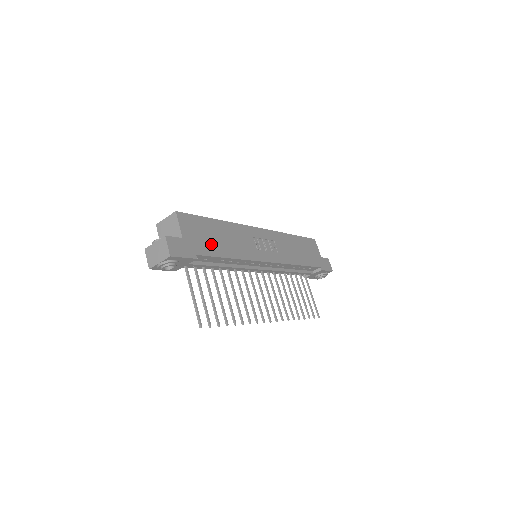
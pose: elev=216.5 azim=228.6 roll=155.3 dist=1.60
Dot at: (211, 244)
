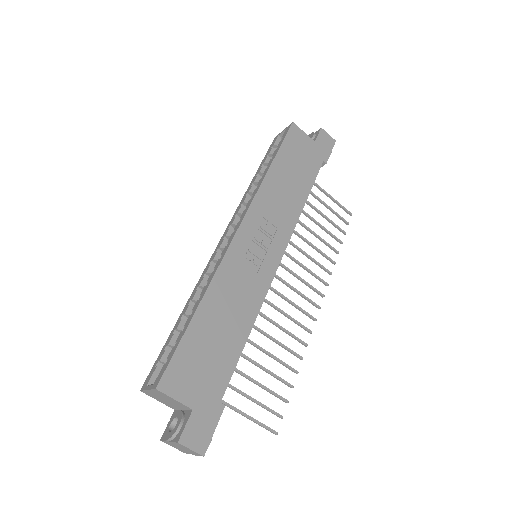
Dot at: (219, 358)
